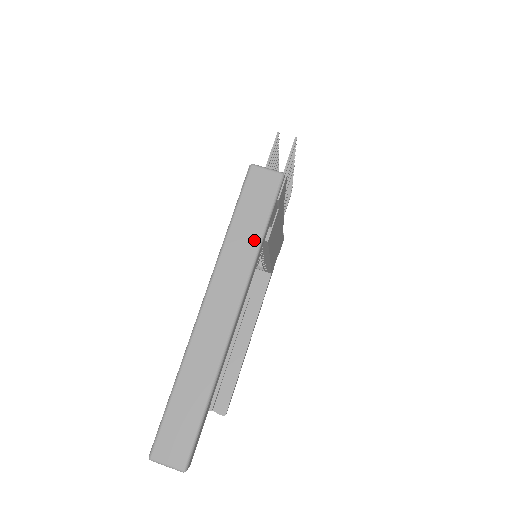
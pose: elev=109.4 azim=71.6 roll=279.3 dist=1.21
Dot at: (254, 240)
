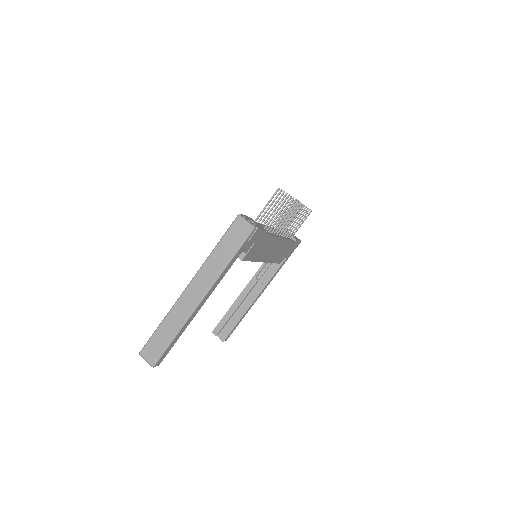
Dot at: (224, 262)
